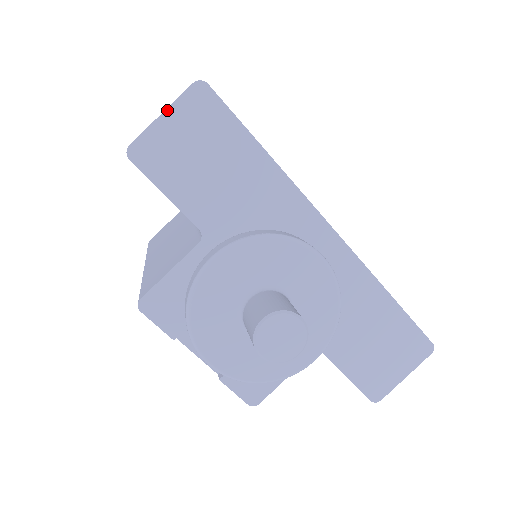
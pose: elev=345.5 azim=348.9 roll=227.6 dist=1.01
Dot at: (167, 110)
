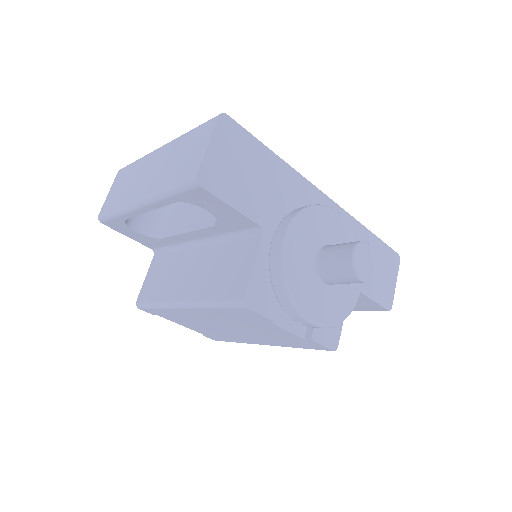
Dot at: (211, 141)
